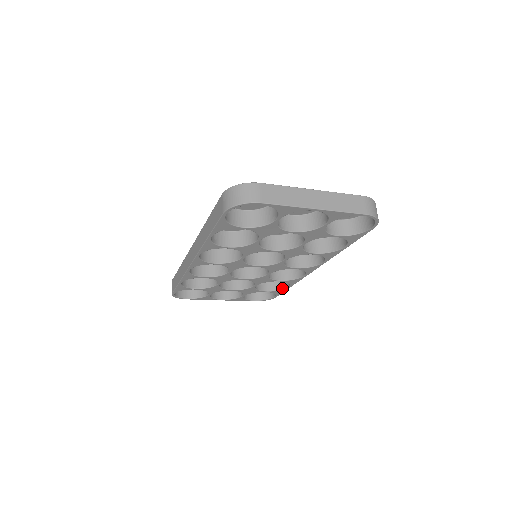
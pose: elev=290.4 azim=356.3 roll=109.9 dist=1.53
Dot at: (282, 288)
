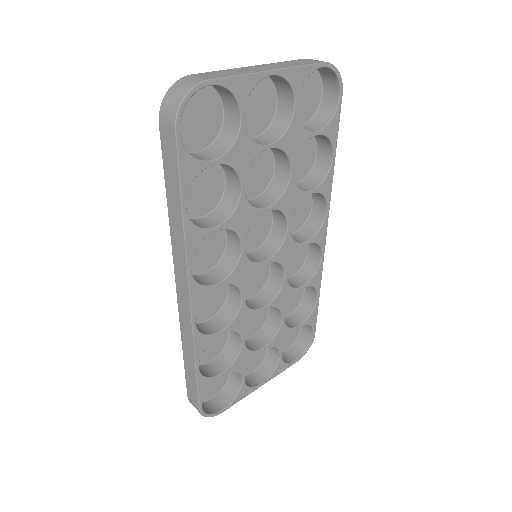
Dot at: (312, 308)
